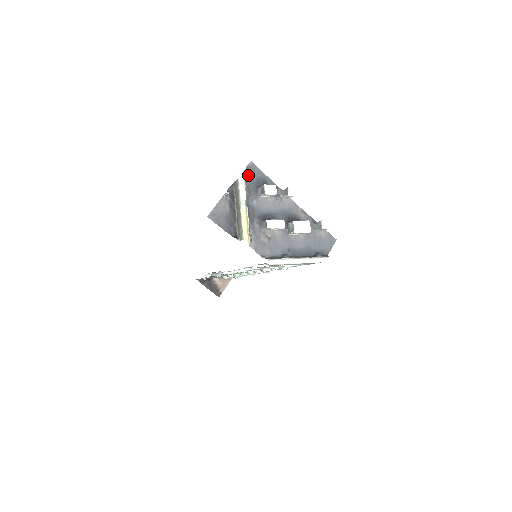
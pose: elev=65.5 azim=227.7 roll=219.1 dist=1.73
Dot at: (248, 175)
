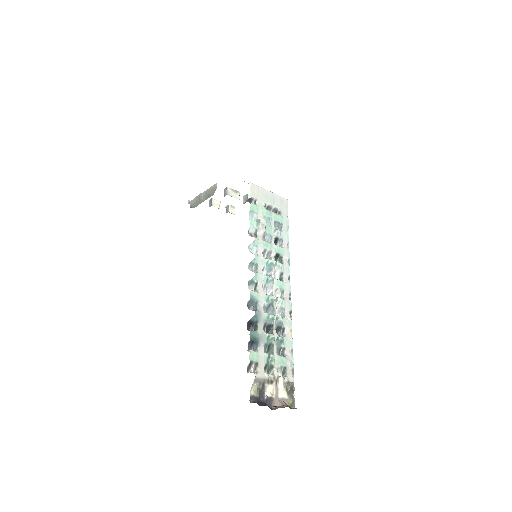
Dot at: occluded
